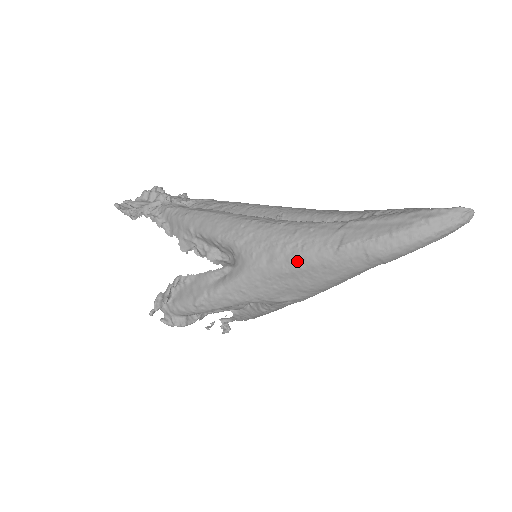
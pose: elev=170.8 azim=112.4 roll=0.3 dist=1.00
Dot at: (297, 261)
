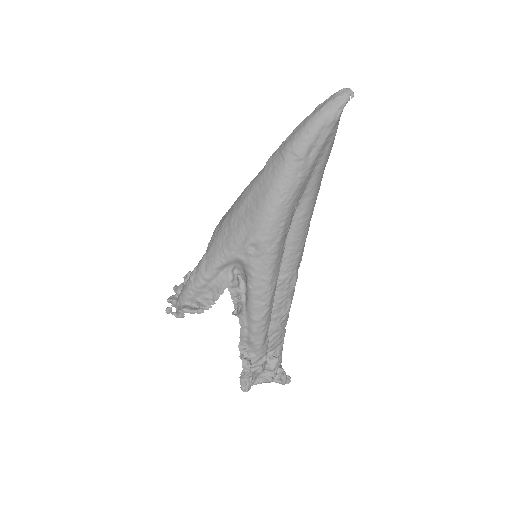
Dot at: (245, 193)
